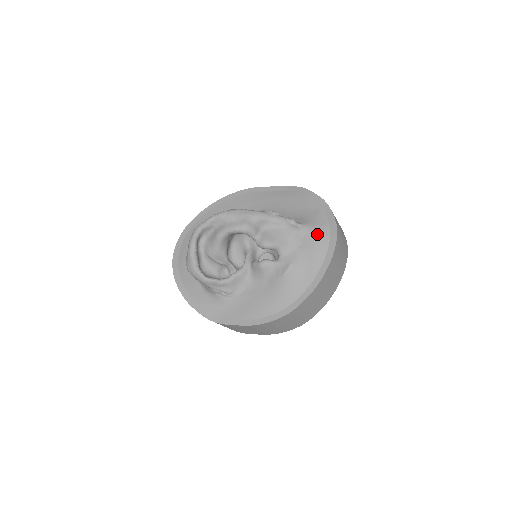
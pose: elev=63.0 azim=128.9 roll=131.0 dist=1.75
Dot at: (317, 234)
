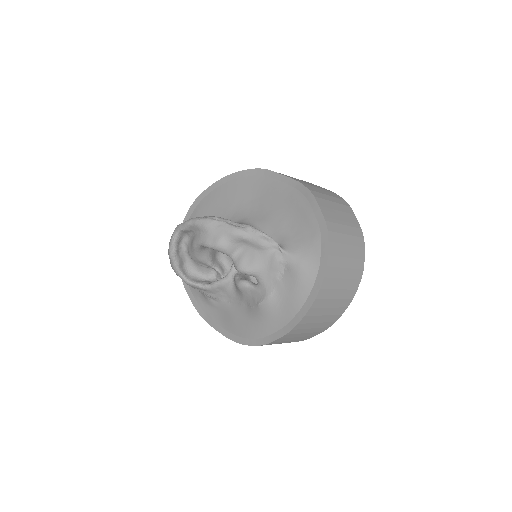
Dot at: (301, 271)
